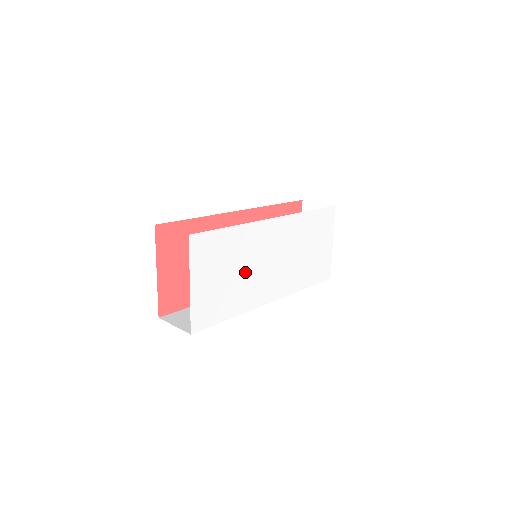
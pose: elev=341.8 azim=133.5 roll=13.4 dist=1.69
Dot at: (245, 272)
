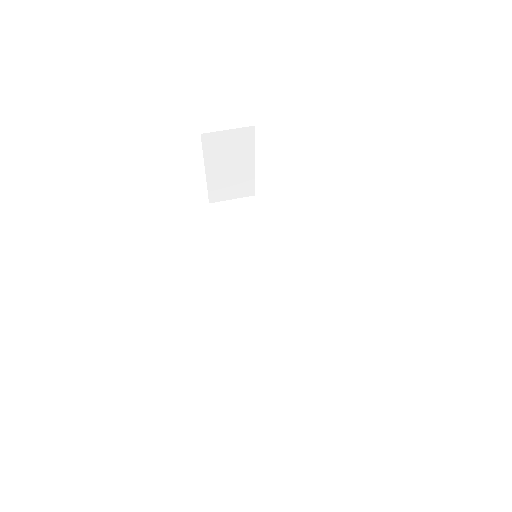
Dot at: occluded
